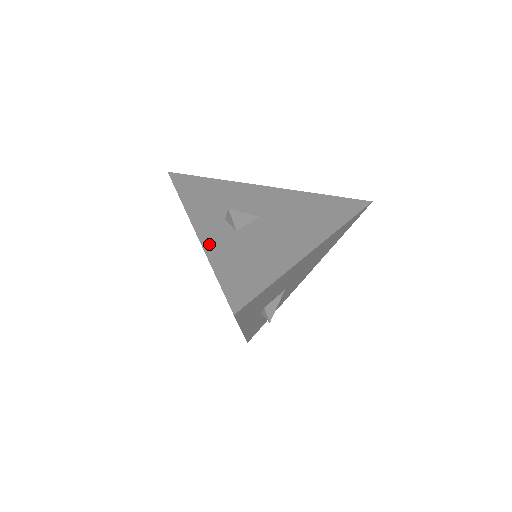
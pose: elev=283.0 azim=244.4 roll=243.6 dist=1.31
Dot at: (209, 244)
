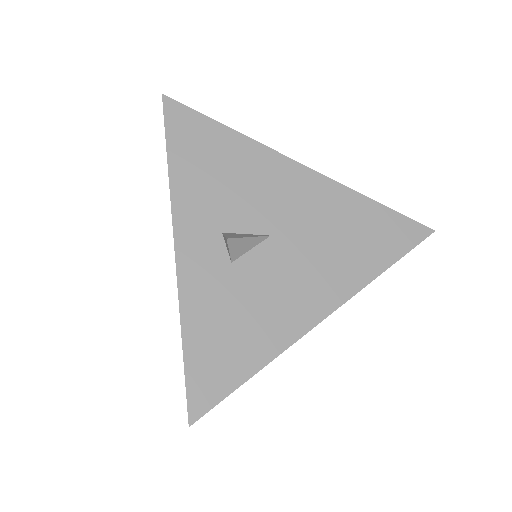
Dot at: (188, 284)
